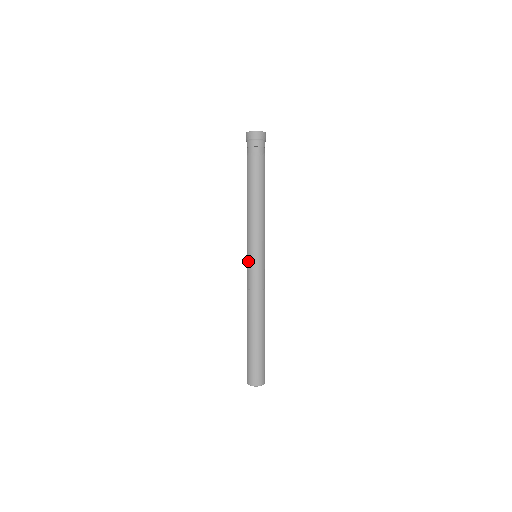
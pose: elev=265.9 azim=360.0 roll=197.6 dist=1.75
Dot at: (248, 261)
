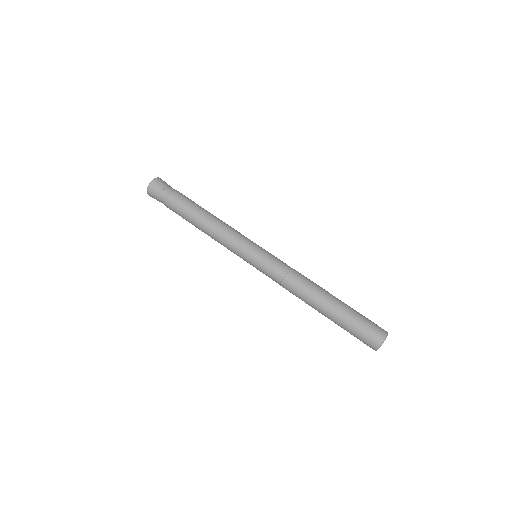
Dot at: (254, 265)
